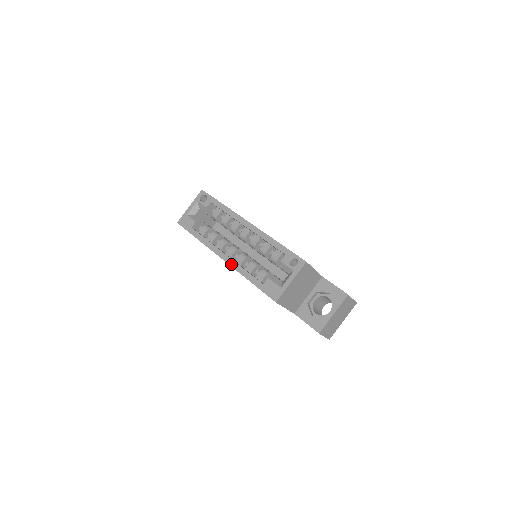
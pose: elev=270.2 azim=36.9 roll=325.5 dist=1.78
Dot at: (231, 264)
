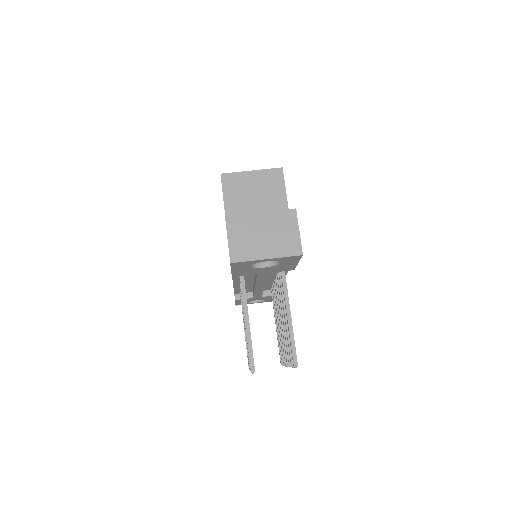
Dot at: occluded
